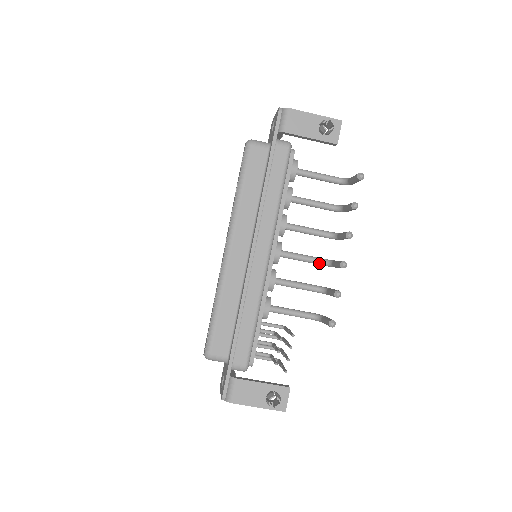
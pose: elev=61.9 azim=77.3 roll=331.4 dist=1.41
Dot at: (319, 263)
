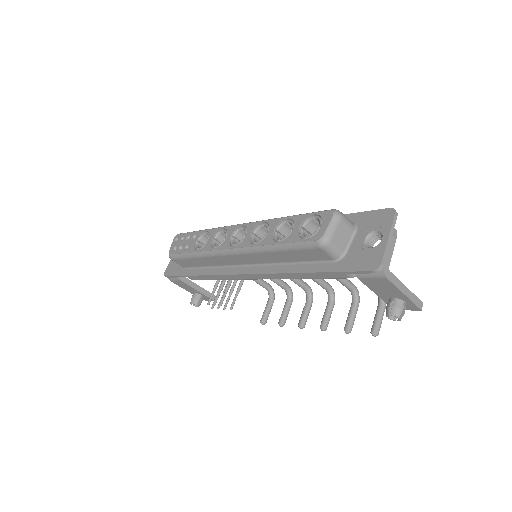
Dot at: (302, 288)
